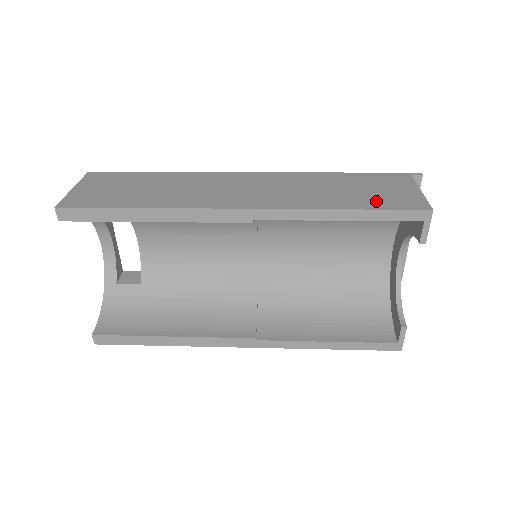
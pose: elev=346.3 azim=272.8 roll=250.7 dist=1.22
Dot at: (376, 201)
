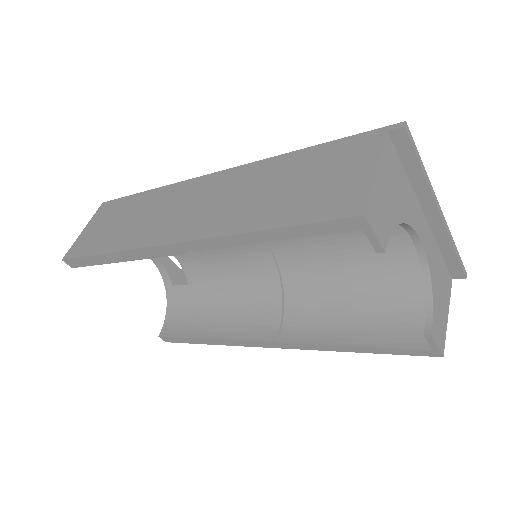
Dot at: (304, 207)
